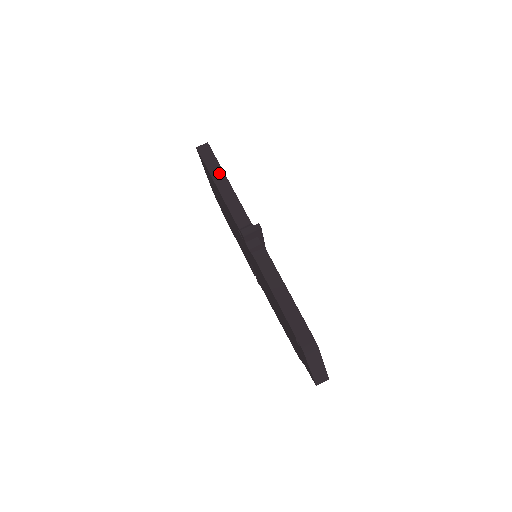
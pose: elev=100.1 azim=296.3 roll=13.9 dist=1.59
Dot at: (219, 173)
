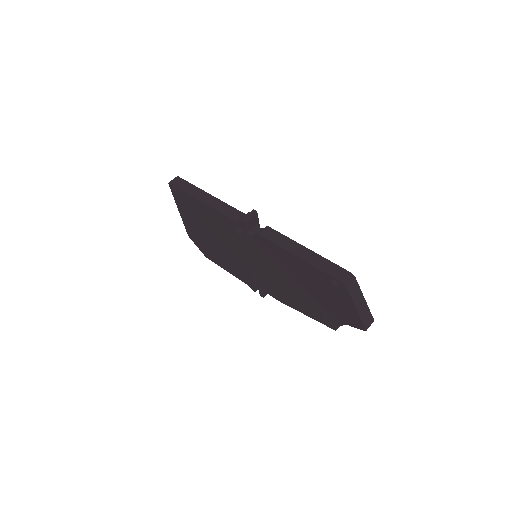
Dot at: (198, 192)
